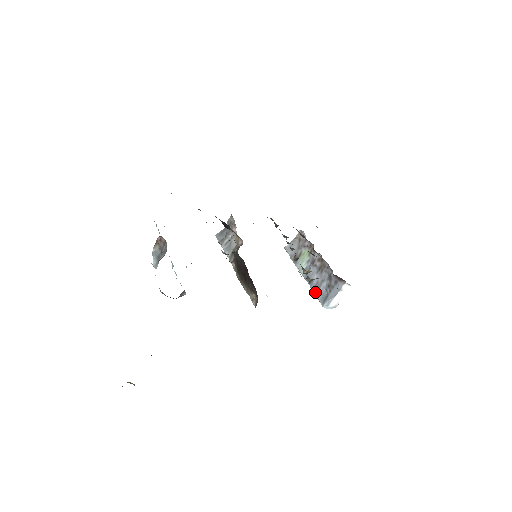
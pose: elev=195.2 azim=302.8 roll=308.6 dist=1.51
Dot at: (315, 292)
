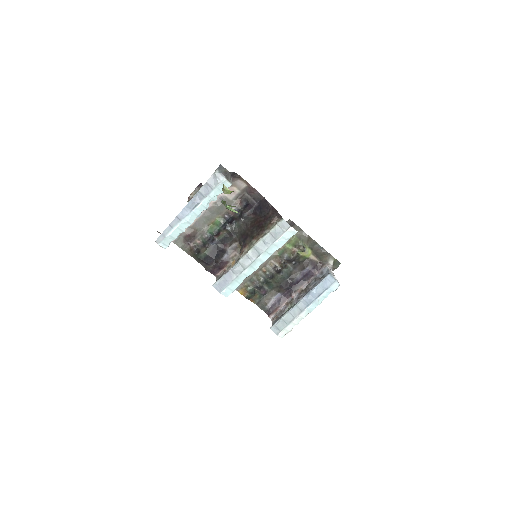
Dot at: (316, 285)
